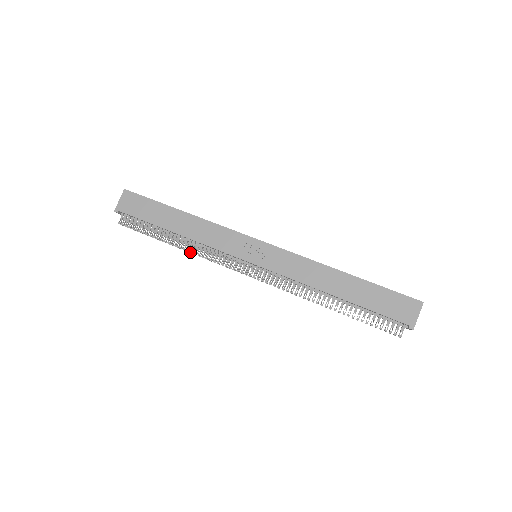
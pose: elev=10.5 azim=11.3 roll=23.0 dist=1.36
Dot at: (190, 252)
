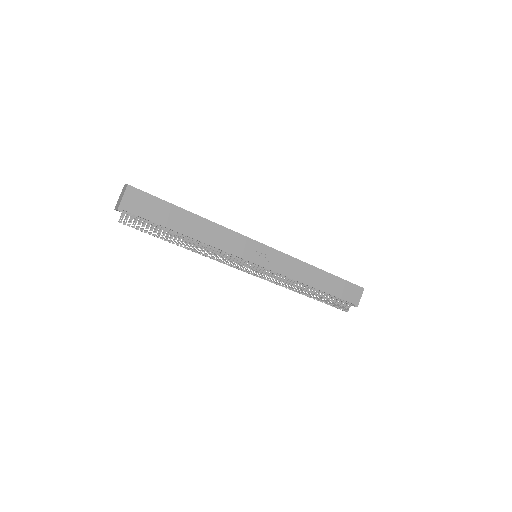
Dot at: (200, 254)
